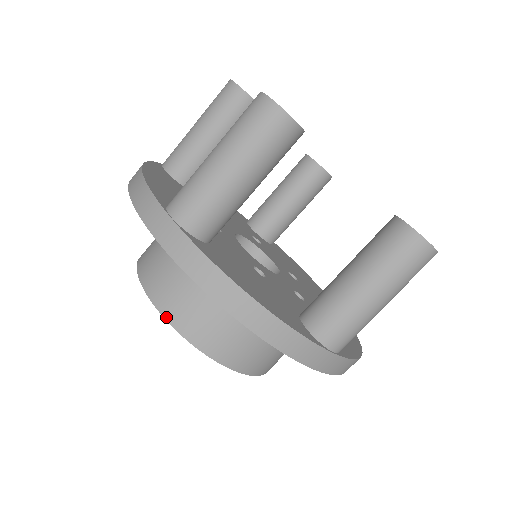
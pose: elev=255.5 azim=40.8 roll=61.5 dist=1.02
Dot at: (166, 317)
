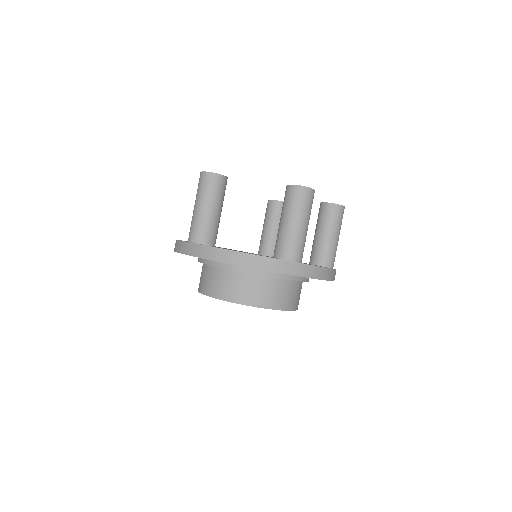
Dot at: (216, 297)
